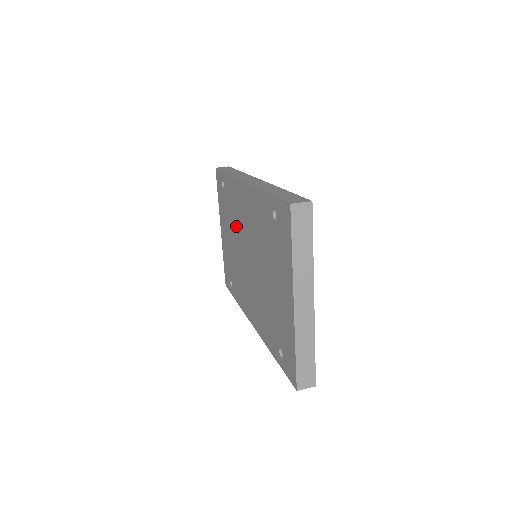
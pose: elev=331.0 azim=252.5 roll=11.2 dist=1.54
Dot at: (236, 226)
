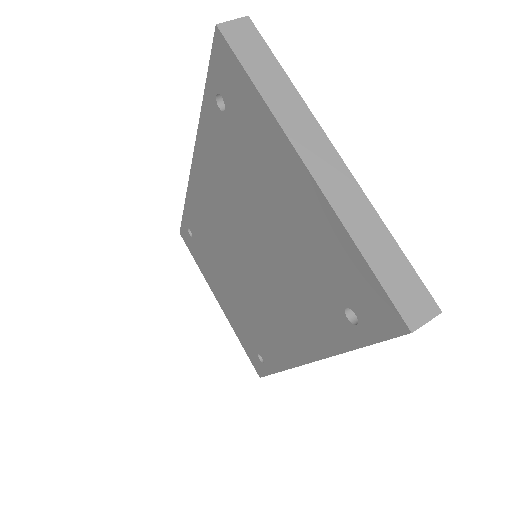
Dot at: (219, 251)
